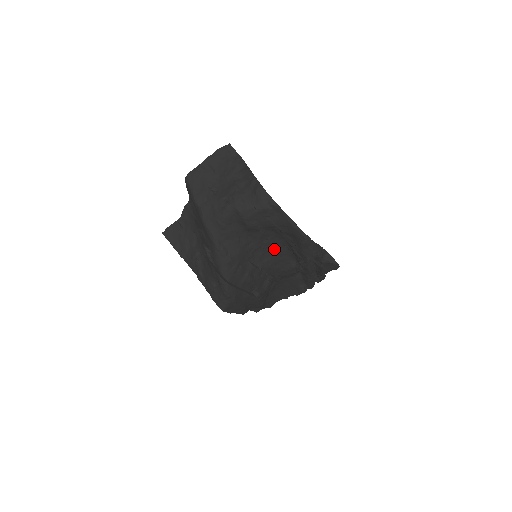
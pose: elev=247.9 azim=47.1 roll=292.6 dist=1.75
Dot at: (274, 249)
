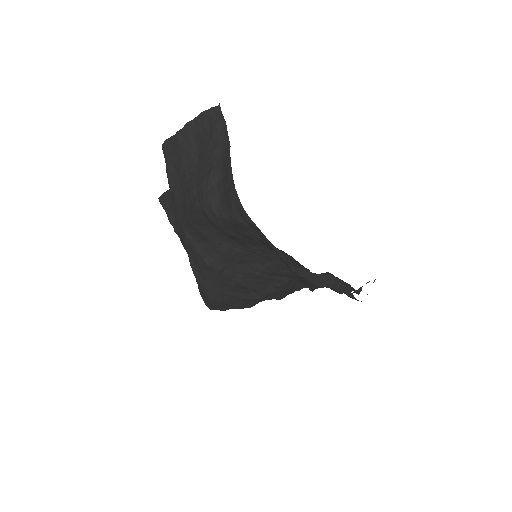
Dot at: (275, 256)
